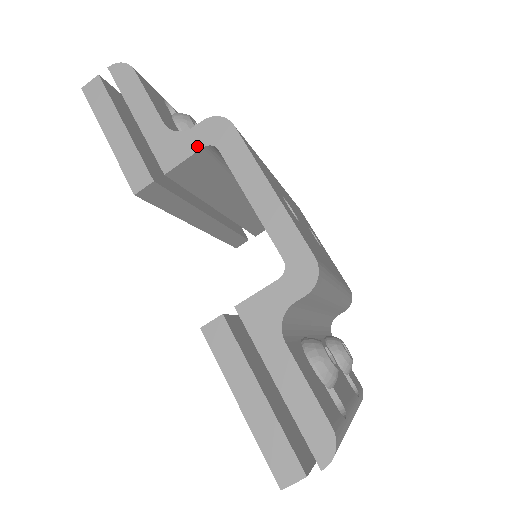
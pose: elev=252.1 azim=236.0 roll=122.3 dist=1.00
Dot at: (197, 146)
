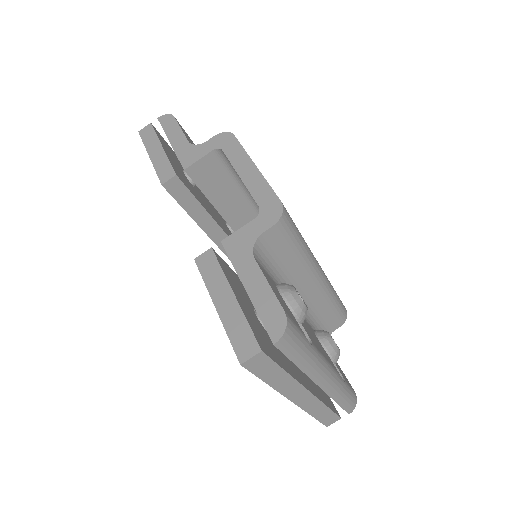
Dot at: (208, 150)
